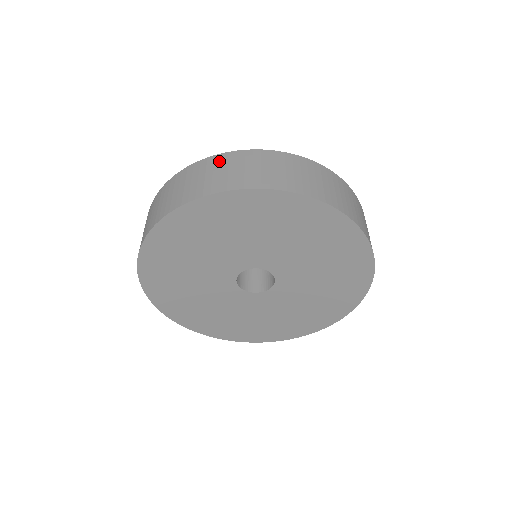
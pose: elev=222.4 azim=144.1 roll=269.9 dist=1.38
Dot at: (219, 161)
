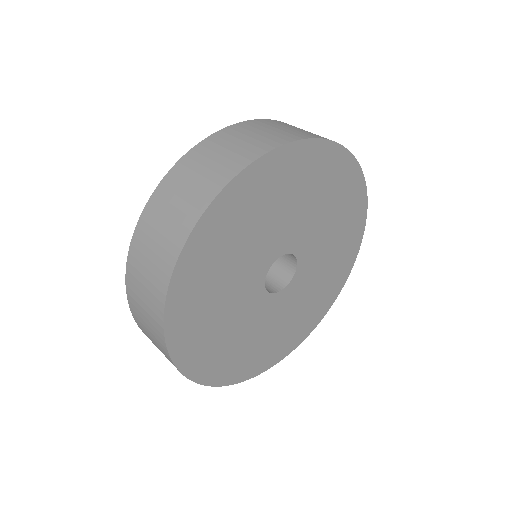
Dot at: (205, 149)
